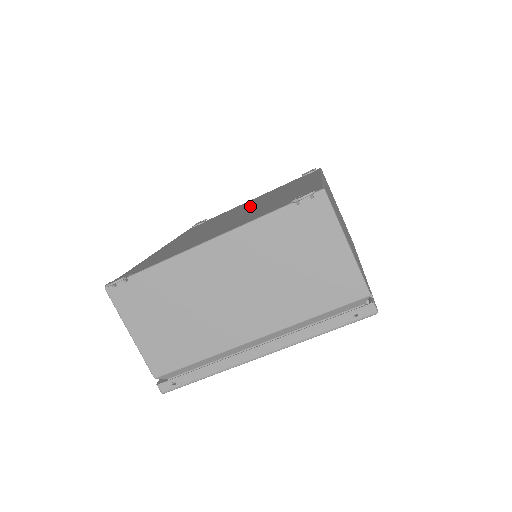
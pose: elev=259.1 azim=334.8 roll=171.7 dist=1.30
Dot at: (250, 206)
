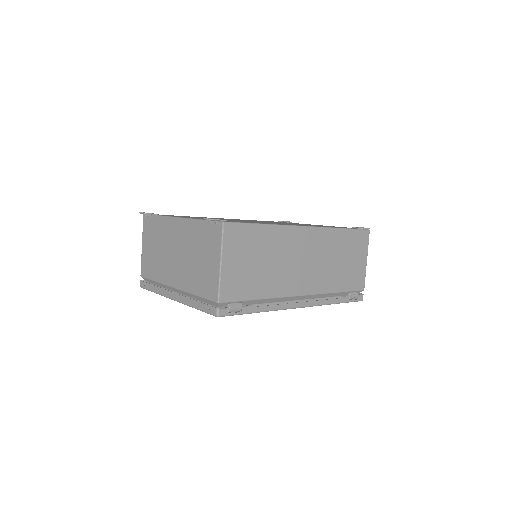
Dot at: occluded
